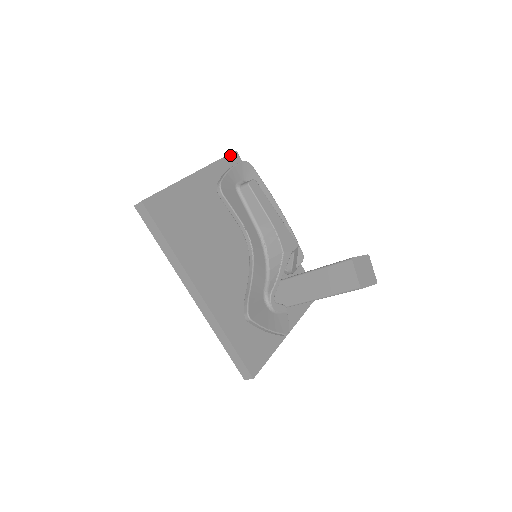
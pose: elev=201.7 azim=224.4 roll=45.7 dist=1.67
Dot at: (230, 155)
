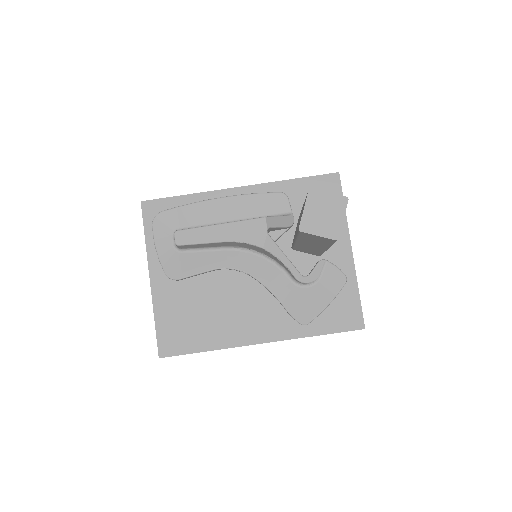
Dot at: (144, 215)
